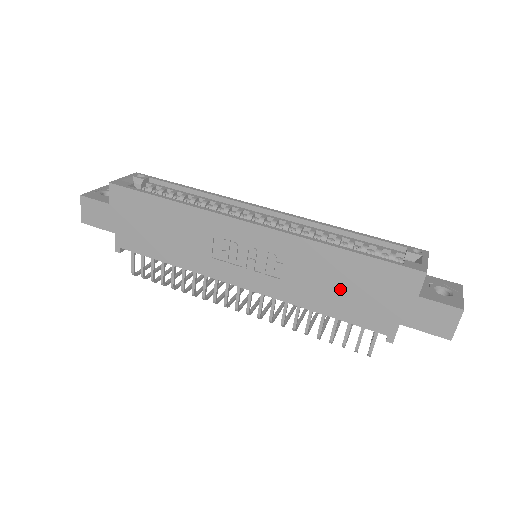
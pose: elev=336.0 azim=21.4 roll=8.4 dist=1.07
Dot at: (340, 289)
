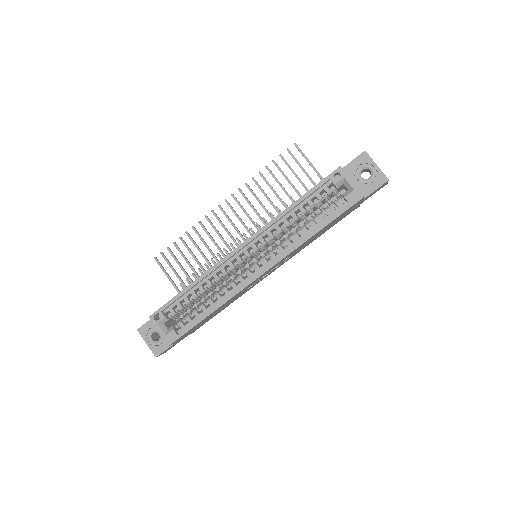
Dot at: (323, 231)
